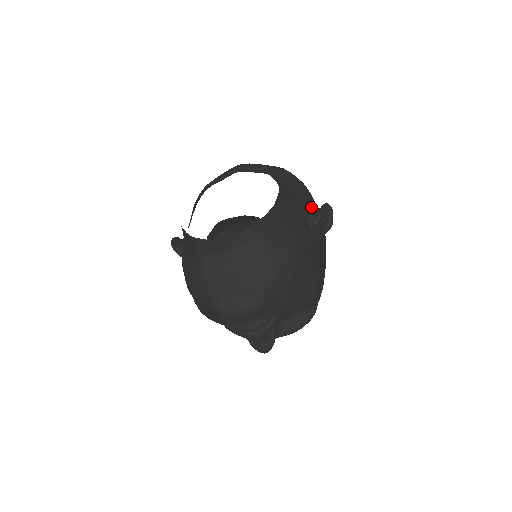
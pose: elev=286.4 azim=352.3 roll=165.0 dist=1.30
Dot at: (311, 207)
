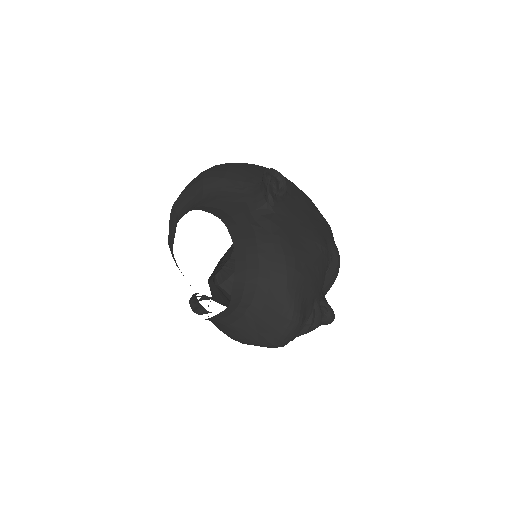
Dot at: (256, 189)
